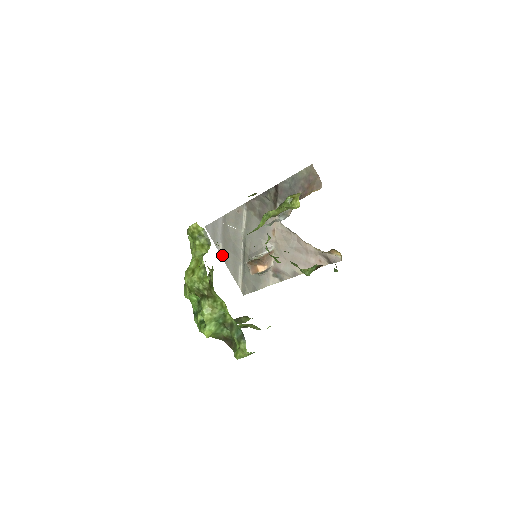
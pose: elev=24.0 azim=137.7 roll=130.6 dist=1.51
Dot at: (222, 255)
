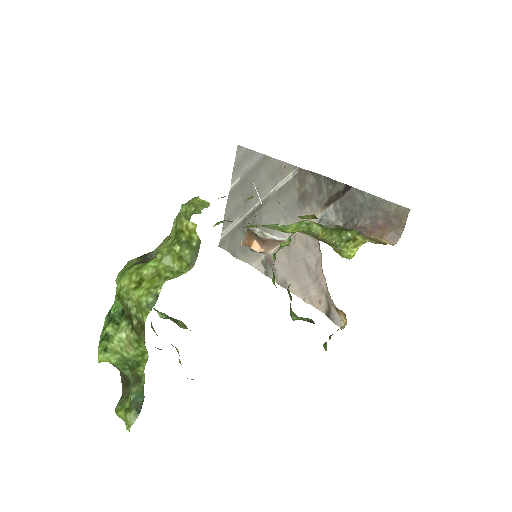
Dot at: (231, 189)
